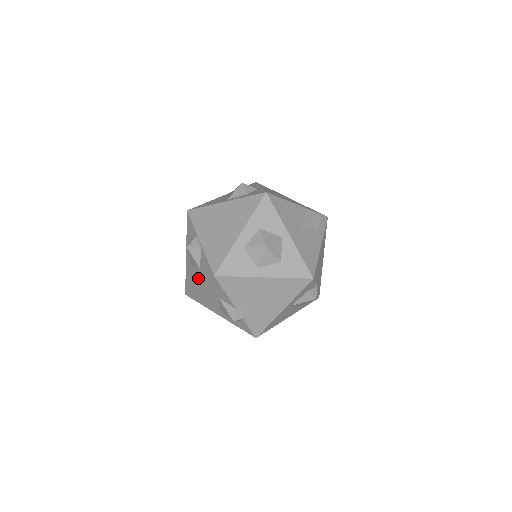
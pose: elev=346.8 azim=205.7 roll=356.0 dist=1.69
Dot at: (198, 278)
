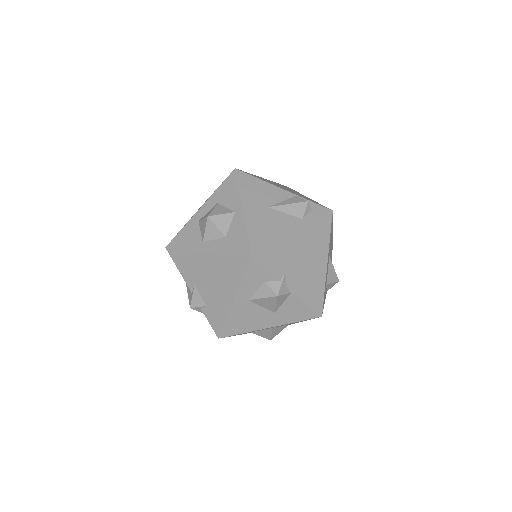
Dot at: occluded
